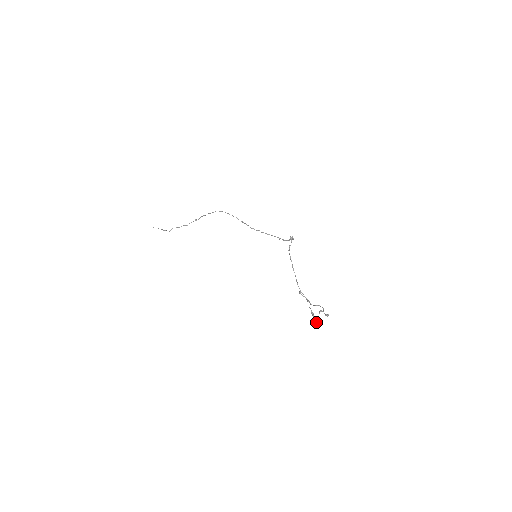
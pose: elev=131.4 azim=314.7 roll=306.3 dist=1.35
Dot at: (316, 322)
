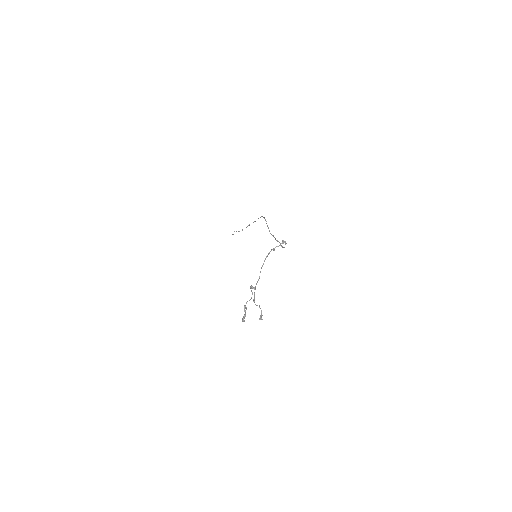
Dot at: (244, 317)
